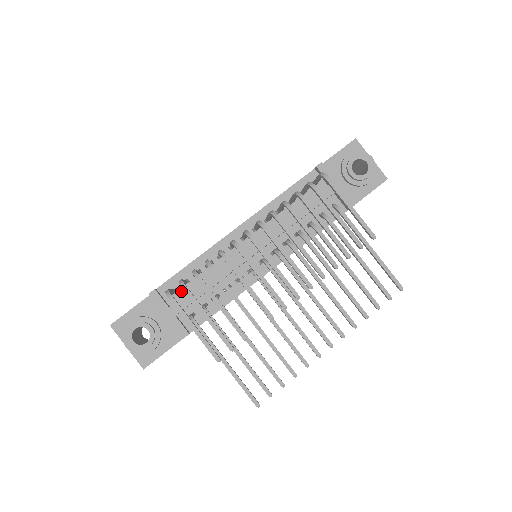
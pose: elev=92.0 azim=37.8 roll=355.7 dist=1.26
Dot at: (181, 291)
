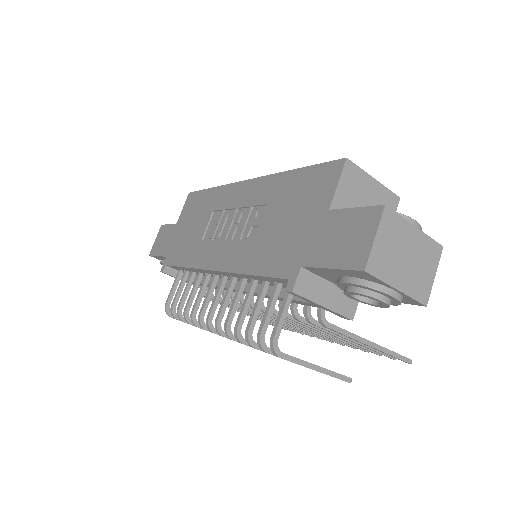
Dot at: occluded
